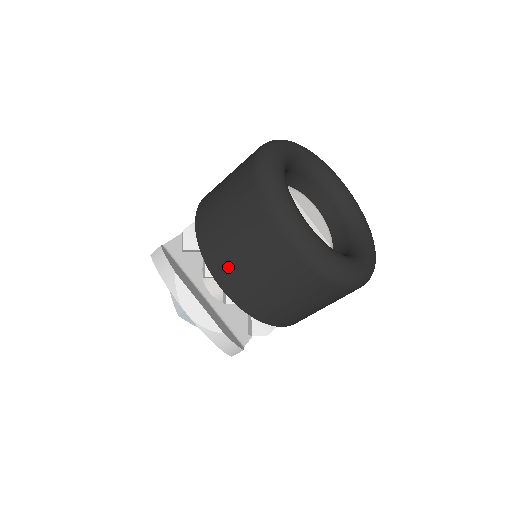
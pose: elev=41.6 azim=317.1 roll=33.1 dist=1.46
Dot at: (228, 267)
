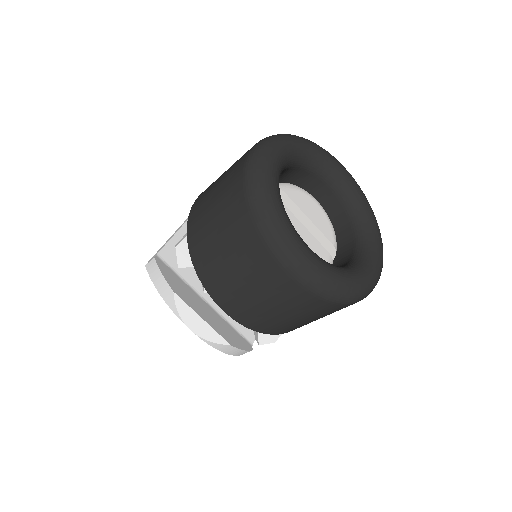
Dot at: (227, 292)
